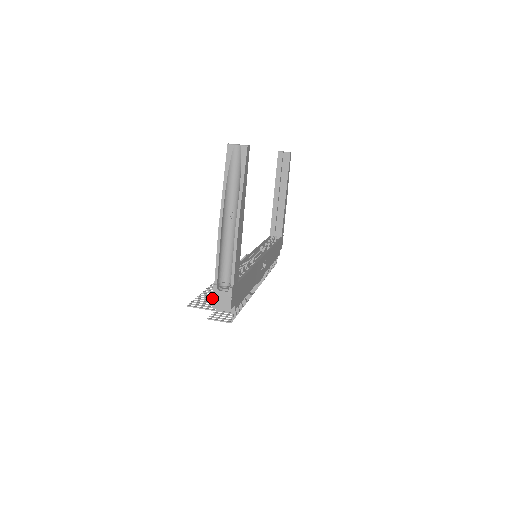
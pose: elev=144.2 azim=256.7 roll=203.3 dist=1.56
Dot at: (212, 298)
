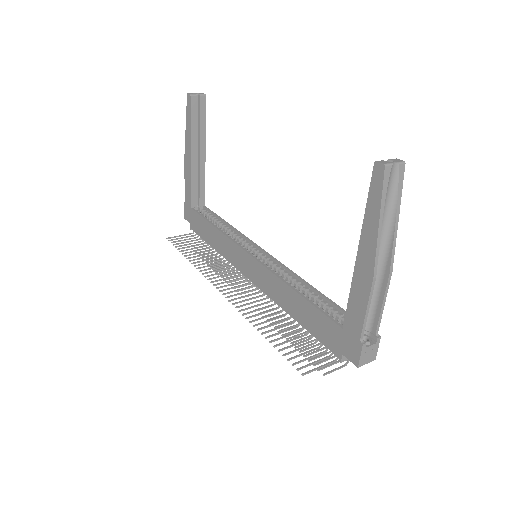
Dot at: (360, 358)
